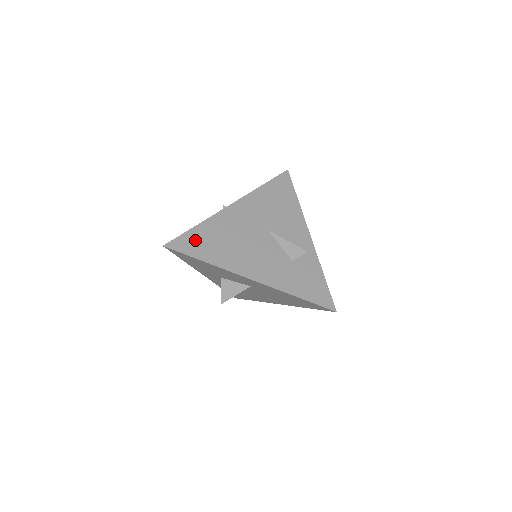
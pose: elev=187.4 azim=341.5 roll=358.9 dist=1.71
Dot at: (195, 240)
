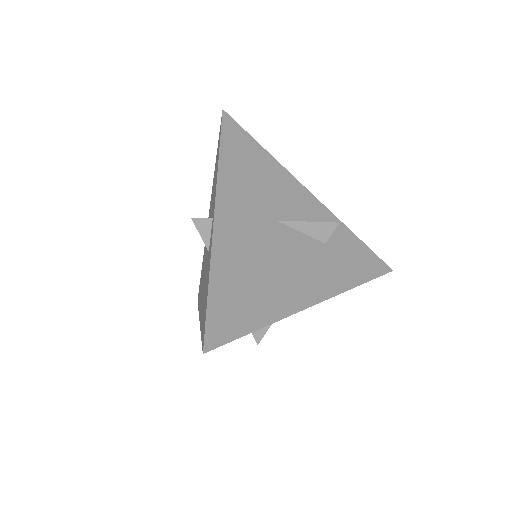
Dot at: (227, 307)
